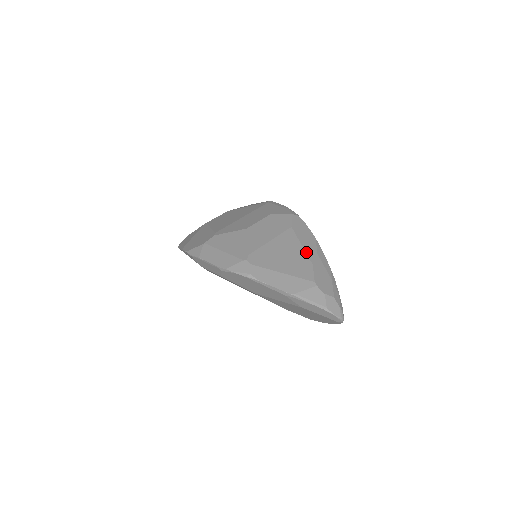
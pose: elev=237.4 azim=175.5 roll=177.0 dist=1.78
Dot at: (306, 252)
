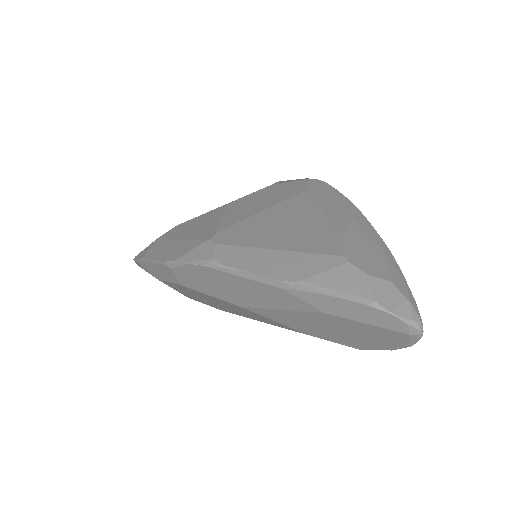
Dot at: (329, 217)
